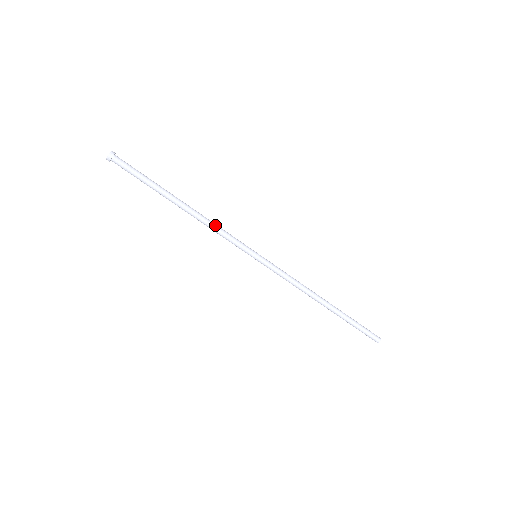
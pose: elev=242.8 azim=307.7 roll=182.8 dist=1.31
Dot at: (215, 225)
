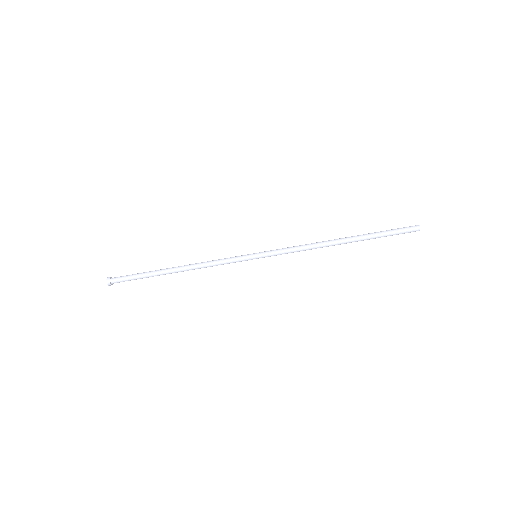
Dot at: (208, 263)
